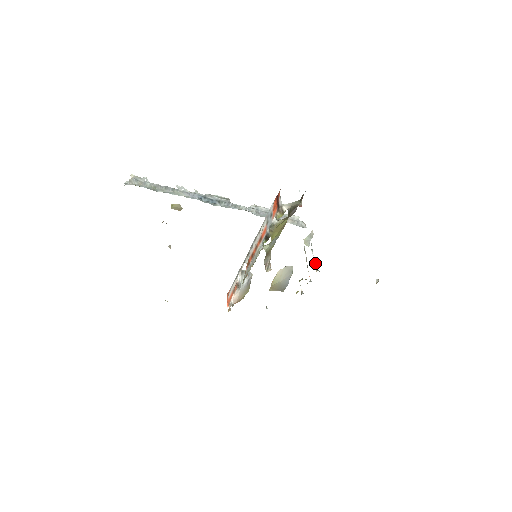
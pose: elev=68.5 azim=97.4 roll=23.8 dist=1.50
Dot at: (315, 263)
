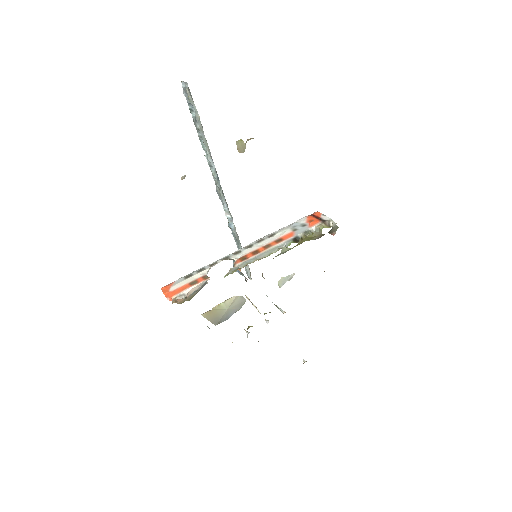
Dot at: occluded
